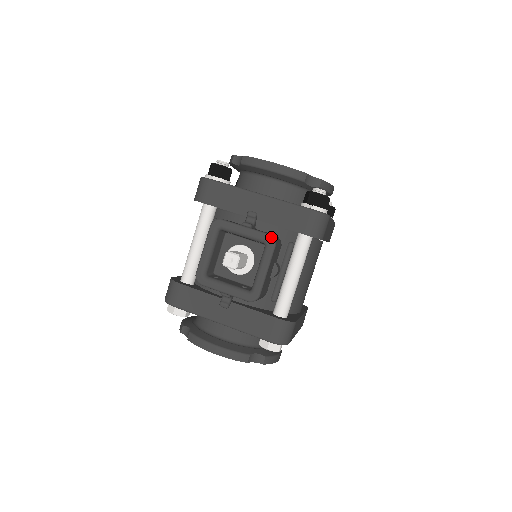
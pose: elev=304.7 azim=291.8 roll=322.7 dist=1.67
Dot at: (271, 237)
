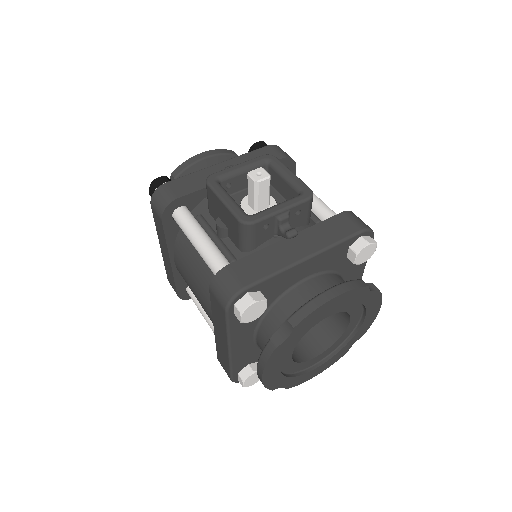
Dot at: (266, 154)
